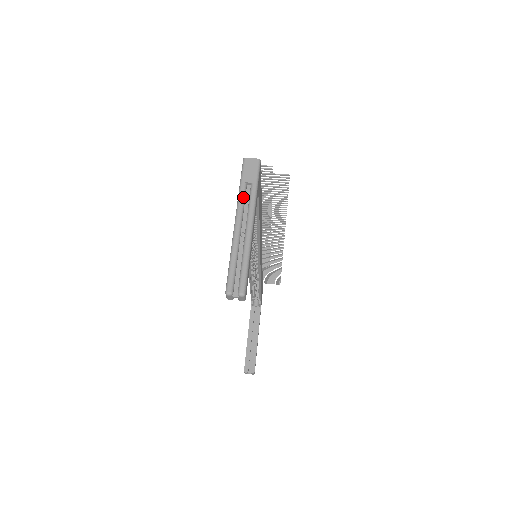
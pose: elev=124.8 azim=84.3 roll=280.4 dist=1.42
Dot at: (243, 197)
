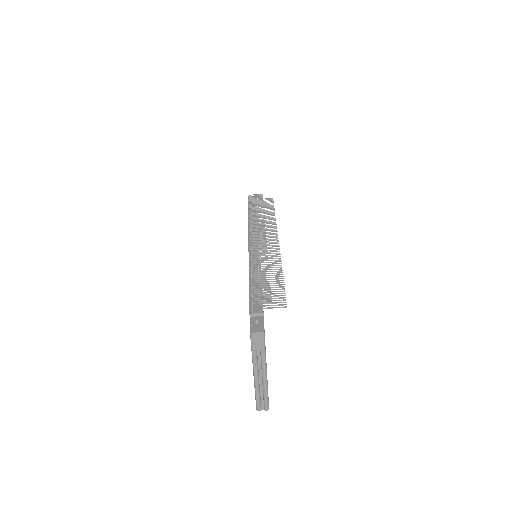
Dot at: (256, 360)
